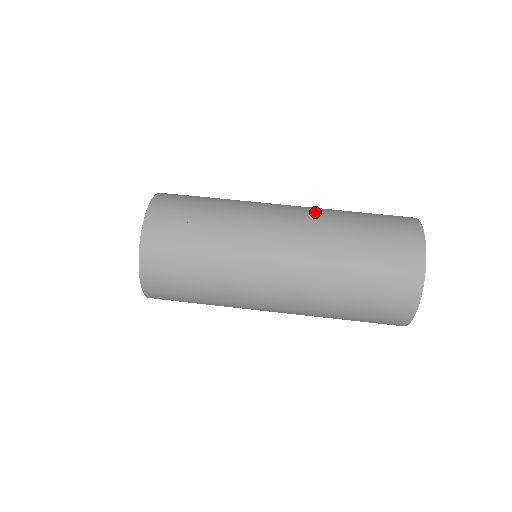
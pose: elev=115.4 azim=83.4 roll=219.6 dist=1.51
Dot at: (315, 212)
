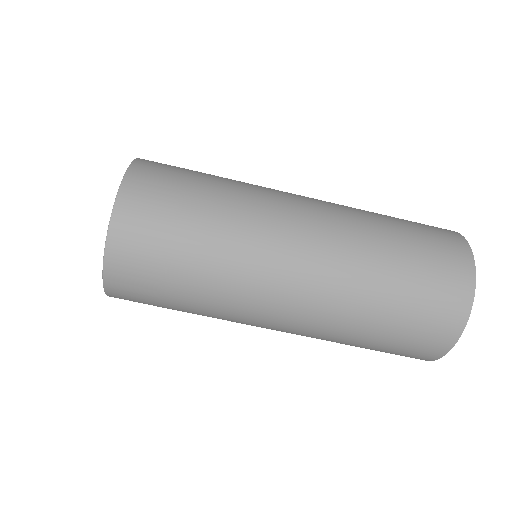
Dot at: (341, 208)
